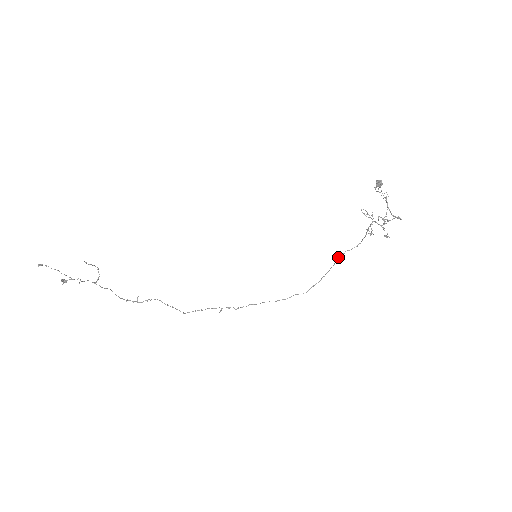
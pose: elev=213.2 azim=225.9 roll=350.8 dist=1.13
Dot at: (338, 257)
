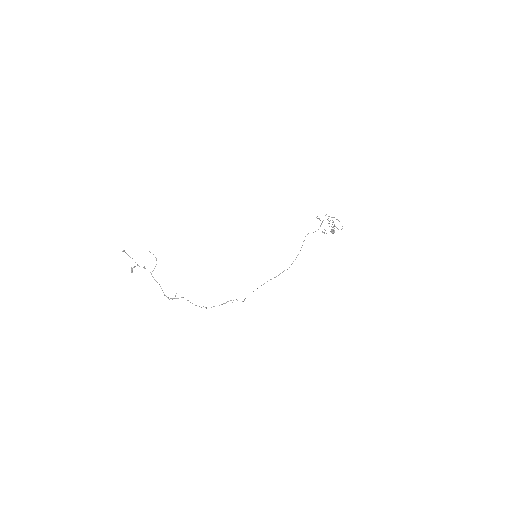
Dot at: occluded
